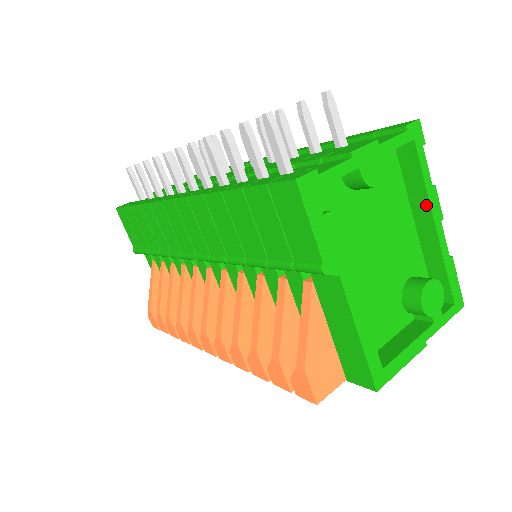
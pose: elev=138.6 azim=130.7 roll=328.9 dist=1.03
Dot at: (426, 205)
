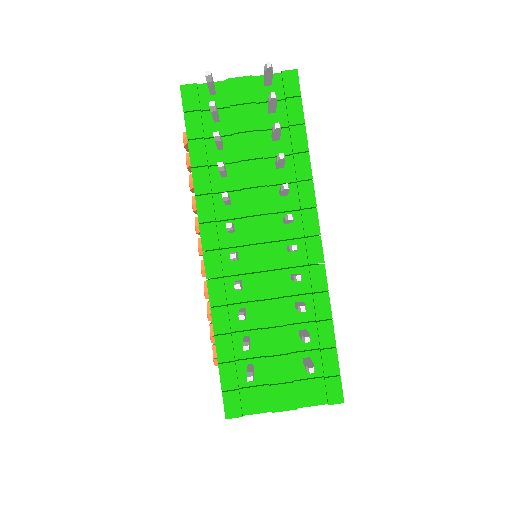
Dot at: occluded
